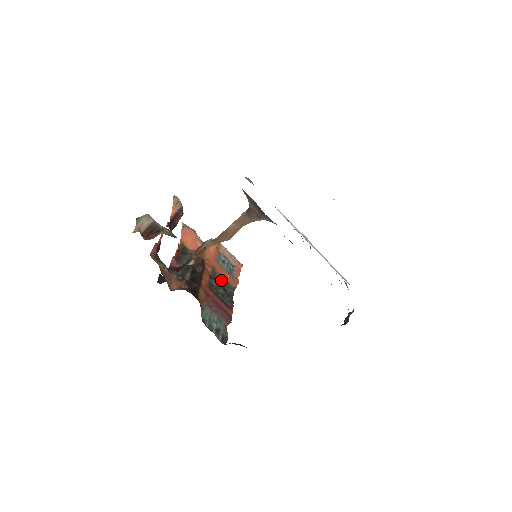
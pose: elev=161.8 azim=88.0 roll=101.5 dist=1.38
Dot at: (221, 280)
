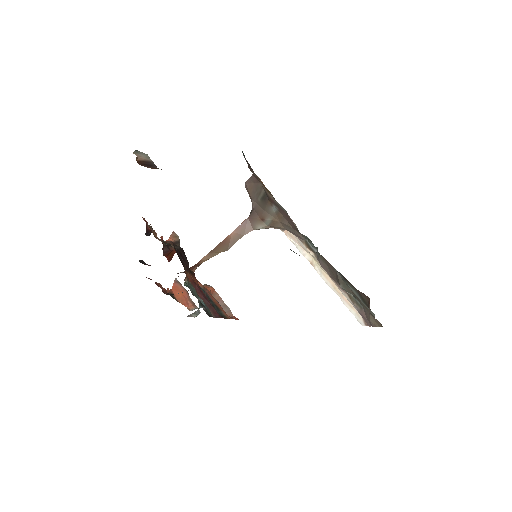
Dot at: (212, 301)
